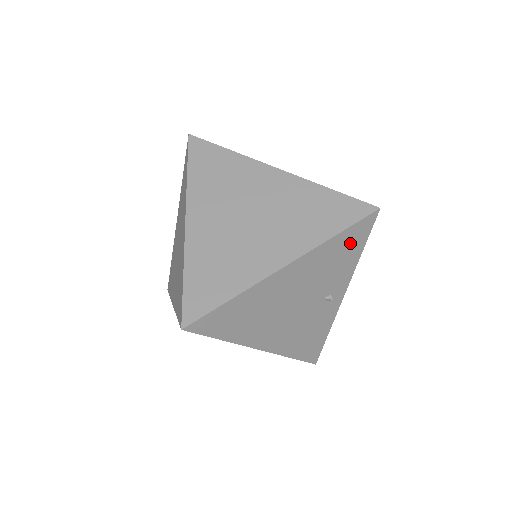
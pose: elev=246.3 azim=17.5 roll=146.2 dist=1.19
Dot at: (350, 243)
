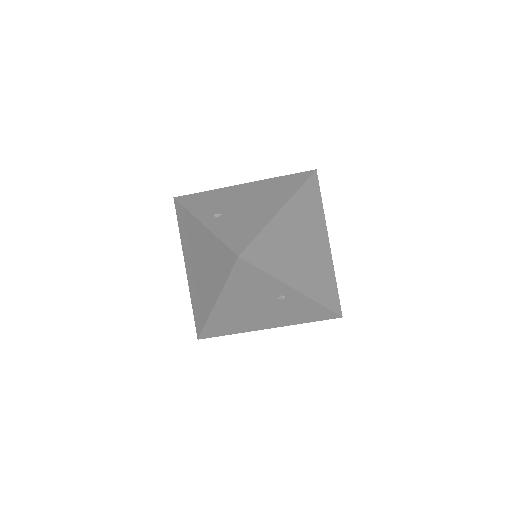
Dot at: (247, 277)
